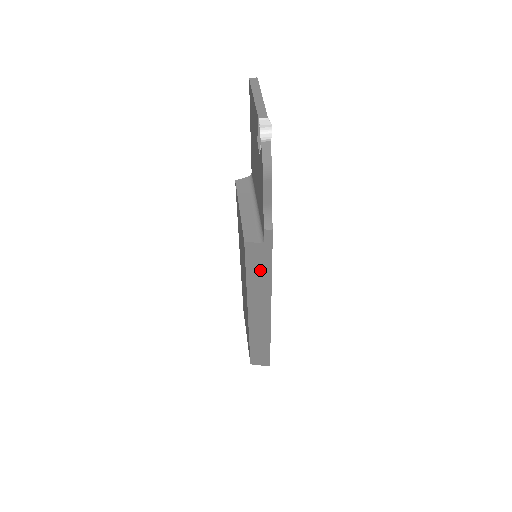
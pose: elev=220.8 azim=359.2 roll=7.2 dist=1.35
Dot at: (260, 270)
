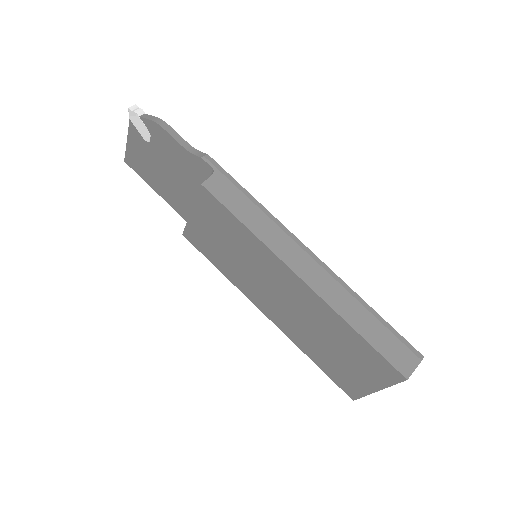
Dot at: (244, 205)
